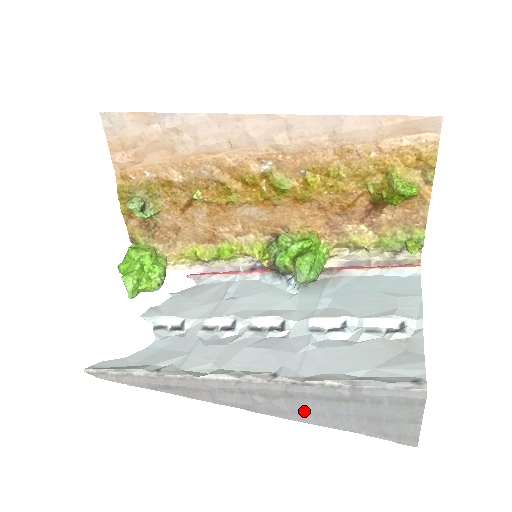
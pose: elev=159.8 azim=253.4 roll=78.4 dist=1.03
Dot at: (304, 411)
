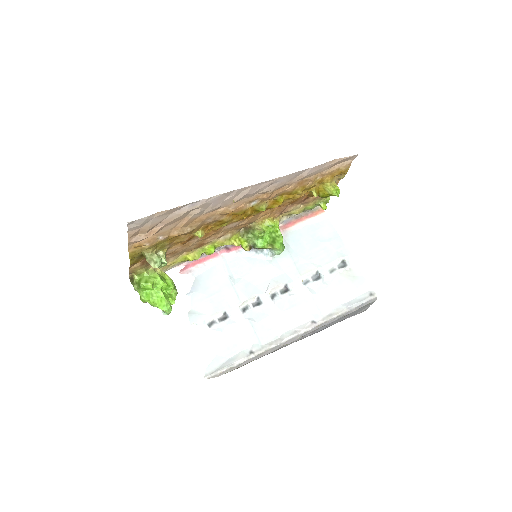
Dot at: occluded
